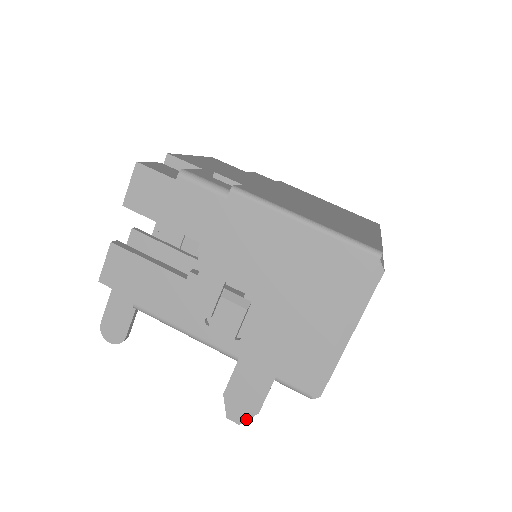
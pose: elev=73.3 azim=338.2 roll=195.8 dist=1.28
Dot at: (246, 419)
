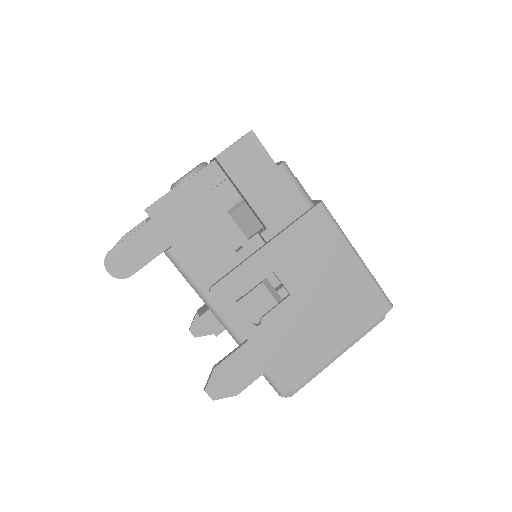
Dot at: (223, 397)
